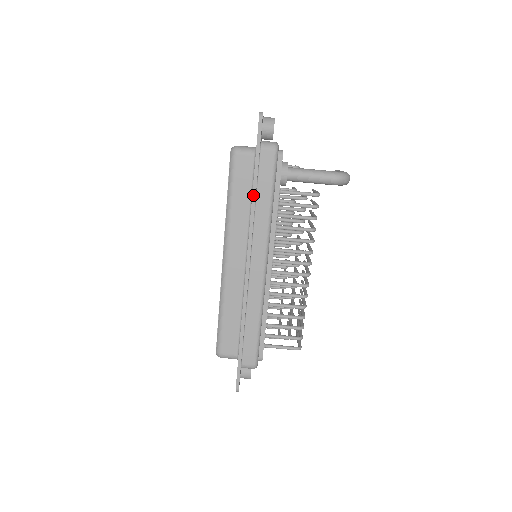
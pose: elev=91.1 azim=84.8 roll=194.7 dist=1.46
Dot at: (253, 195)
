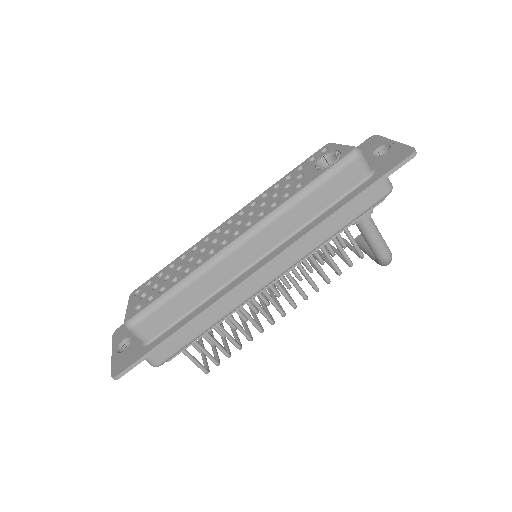
Dot at: (335, 213)
